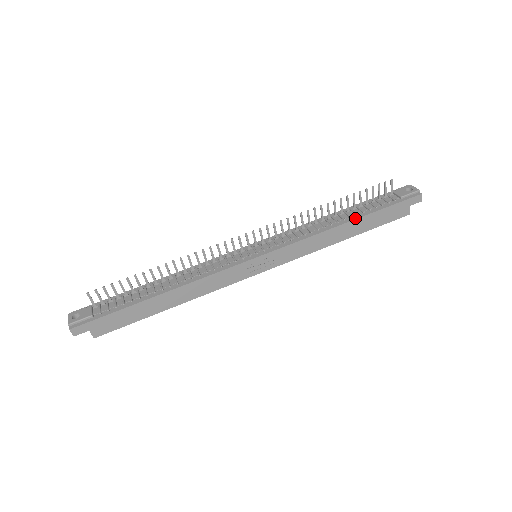
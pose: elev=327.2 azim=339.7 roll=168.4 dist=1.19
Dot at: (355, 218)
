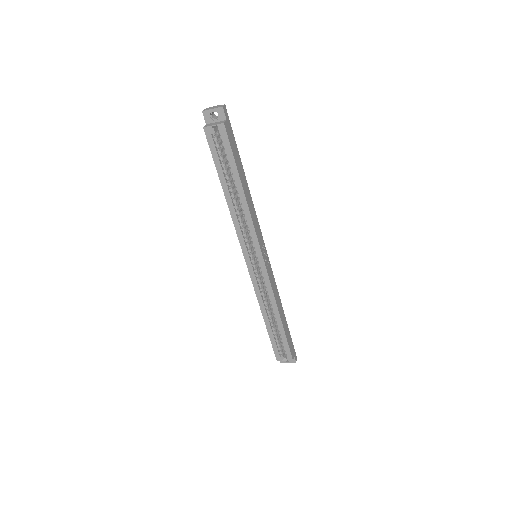
Dot at: (284, 317)
